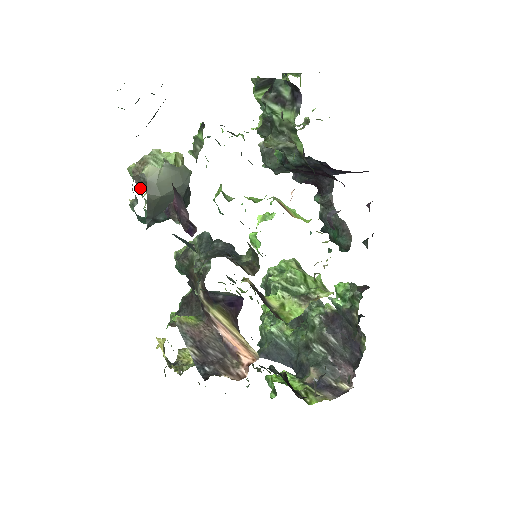
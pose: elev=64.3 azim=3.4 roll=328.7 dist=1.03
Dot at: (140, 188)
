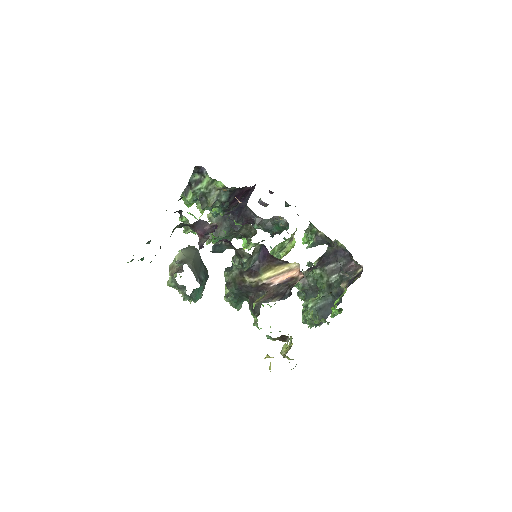
Dot at: (181, 272)
